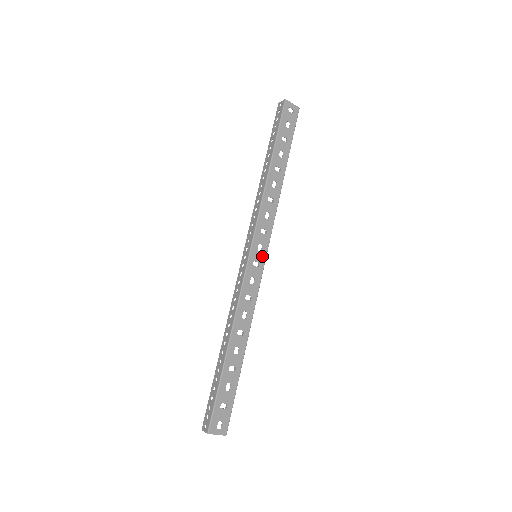
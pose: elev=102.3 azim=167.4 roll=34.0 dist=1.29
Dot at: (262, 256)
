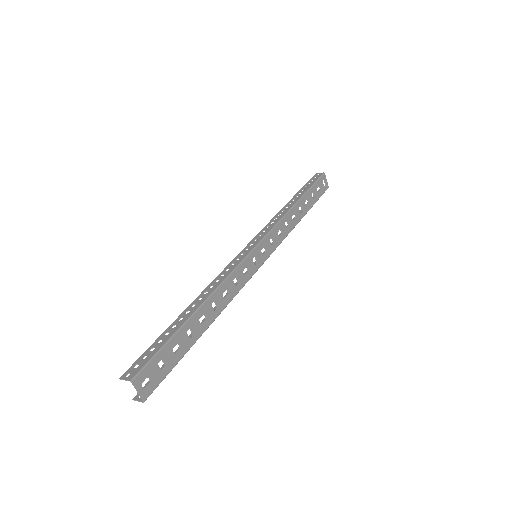
Dot at: (261, 259)
